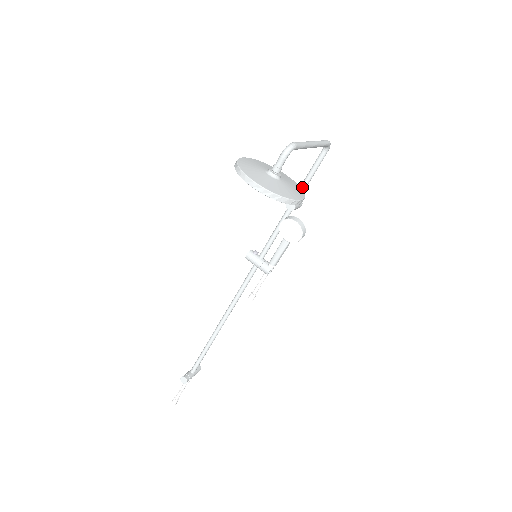
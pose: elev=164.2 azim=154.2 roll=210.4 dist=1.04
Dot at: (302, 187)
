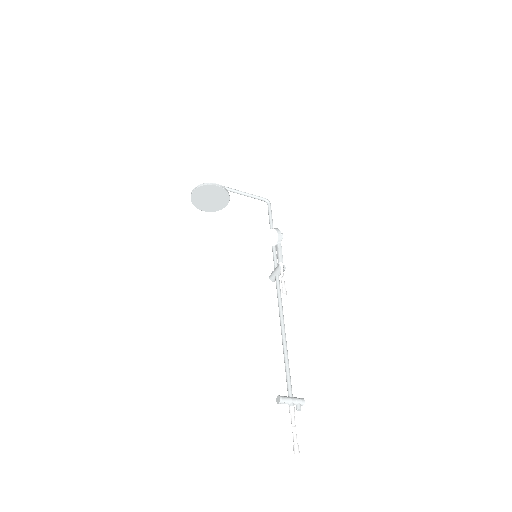
Dot at: (269, 223)
